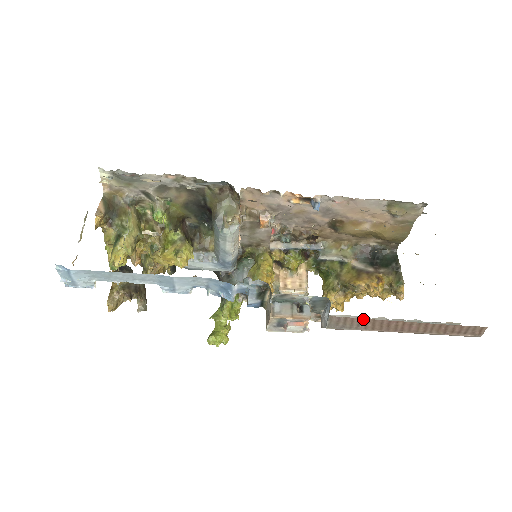
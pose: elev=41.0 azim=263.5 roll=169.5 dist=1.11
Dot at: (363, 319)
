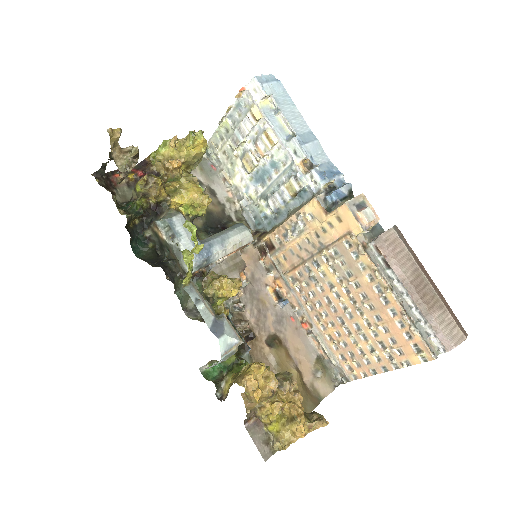
Dot at: (410, 247)
